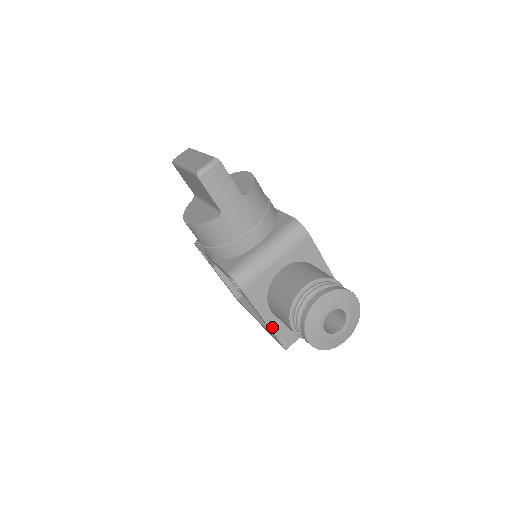
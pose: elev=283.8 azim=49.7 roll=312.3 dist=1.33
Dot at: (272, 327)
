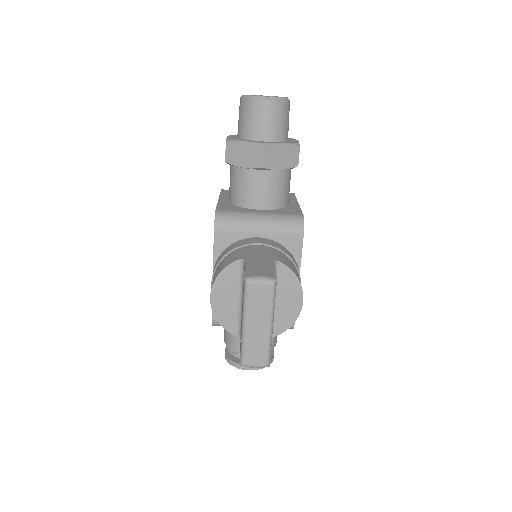
Dot at: occluded
